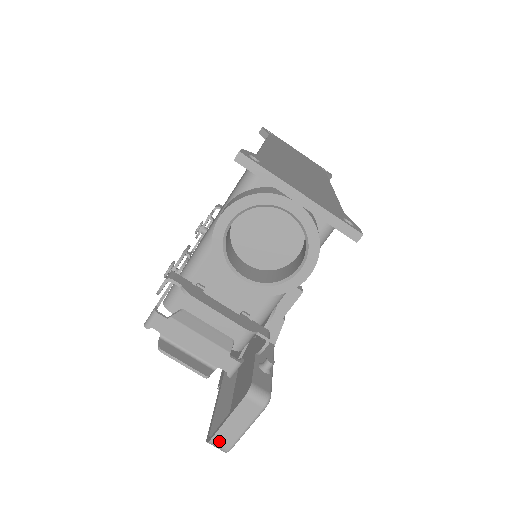
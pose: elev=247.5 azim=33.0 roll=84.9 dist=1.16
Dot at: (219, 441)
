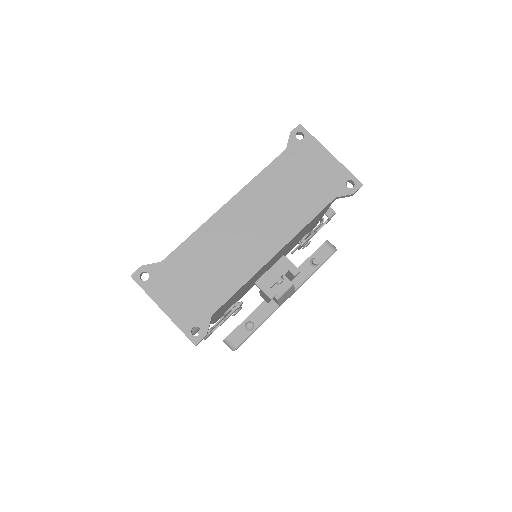
Dot at: occluded
